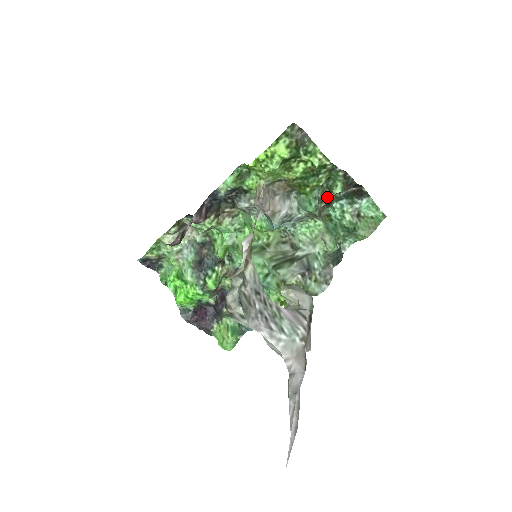
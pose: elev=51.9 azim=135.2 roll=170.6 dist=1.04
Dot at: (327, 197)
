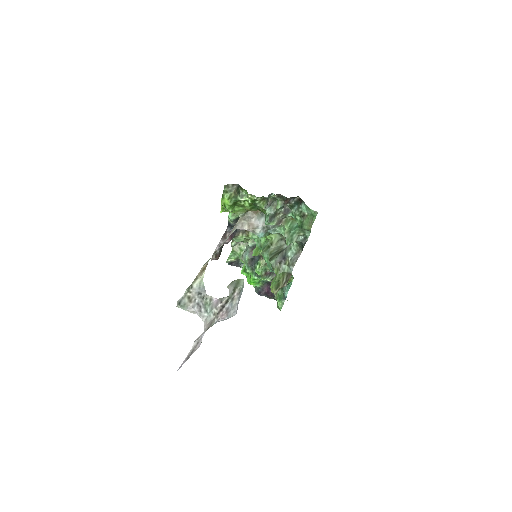
Dot at: (284, 209)
